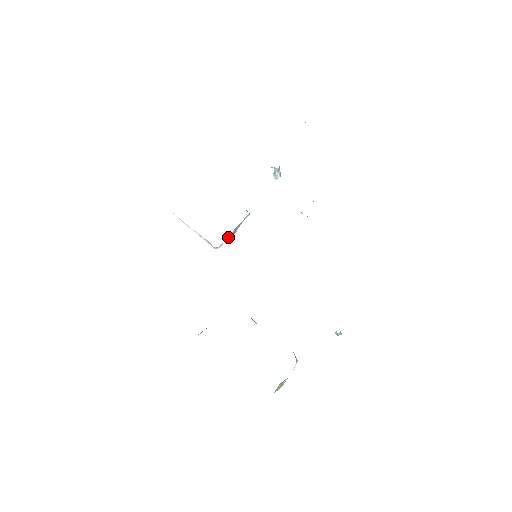
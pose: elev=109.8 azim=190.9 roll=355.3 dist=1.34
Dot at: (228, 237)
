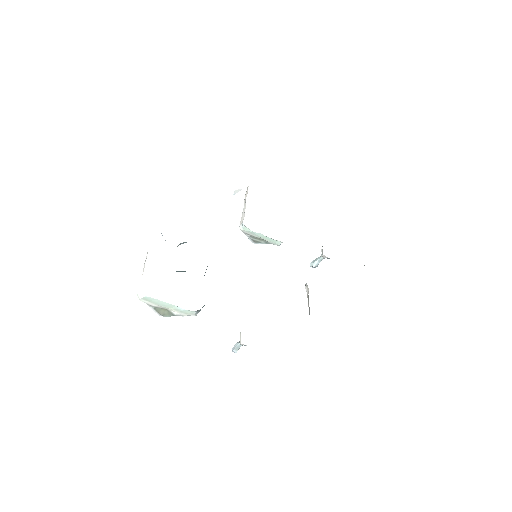
Dot at: (253, 236)
